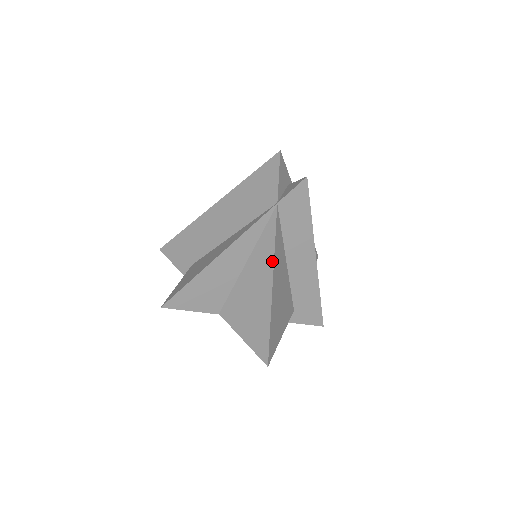
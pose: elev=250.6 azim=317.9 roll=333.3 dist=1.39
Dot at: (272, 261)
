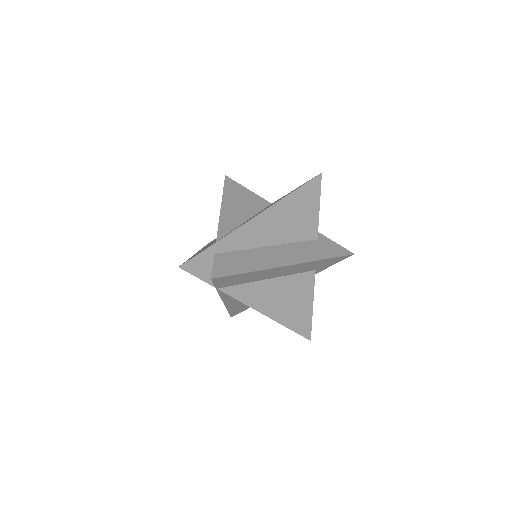
Dot at: (252, 308)
